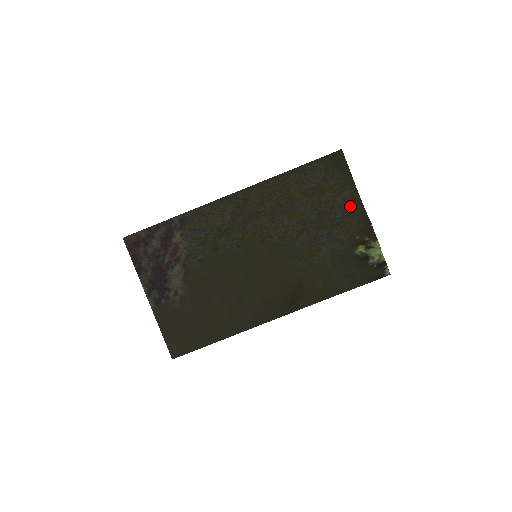
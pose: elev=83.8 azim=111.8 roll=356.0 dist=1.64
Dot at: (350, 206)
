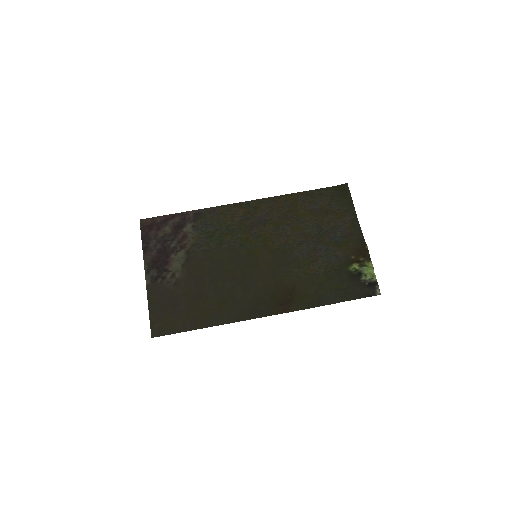
Dot at: (349, 229)
